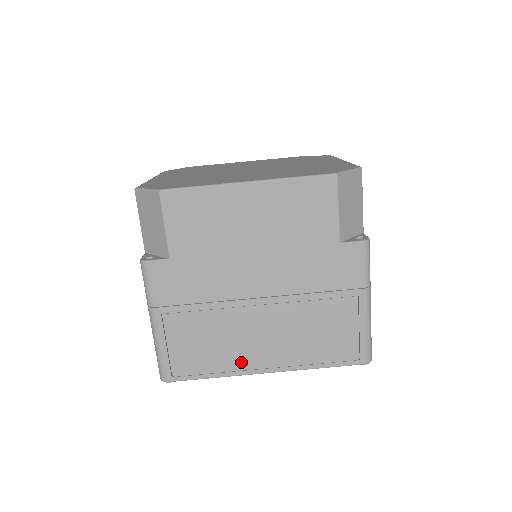
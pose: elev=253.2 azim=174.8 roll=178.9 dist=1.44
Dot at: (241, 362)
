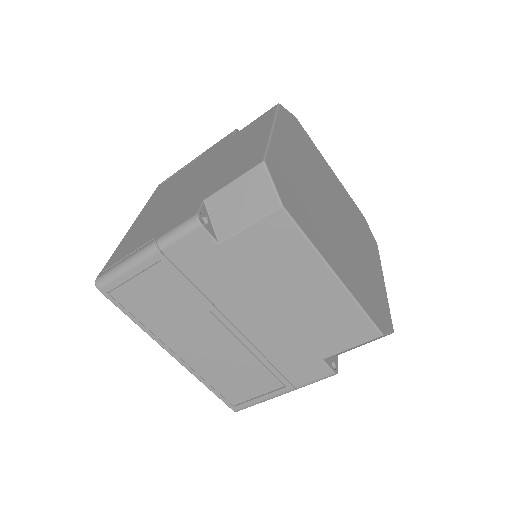
Dot at: (166, 336)
